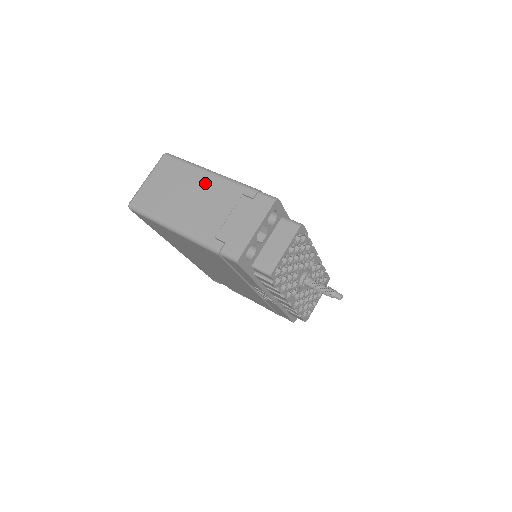
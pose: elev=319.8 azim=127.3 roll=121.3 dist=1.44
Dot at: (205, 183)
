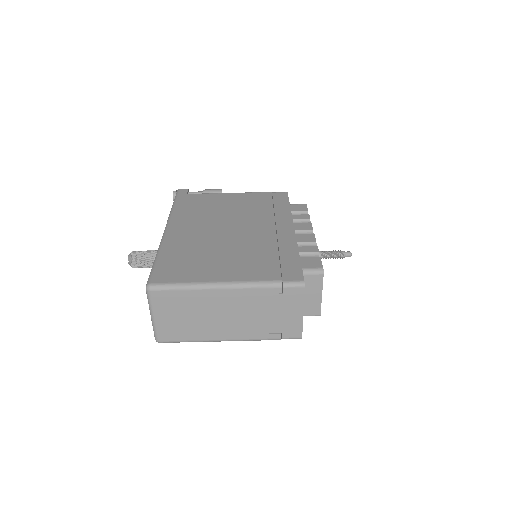
Dot at: (222, 299)
